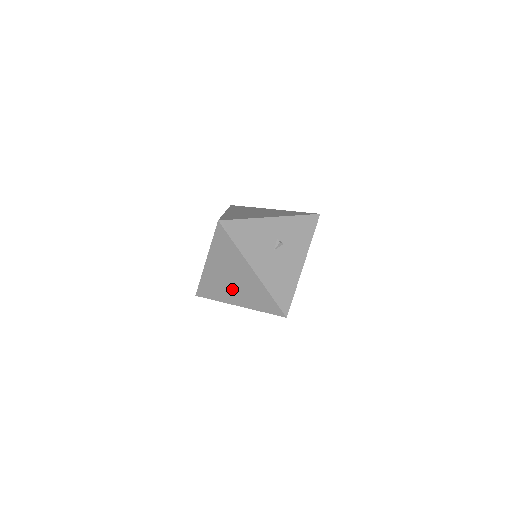
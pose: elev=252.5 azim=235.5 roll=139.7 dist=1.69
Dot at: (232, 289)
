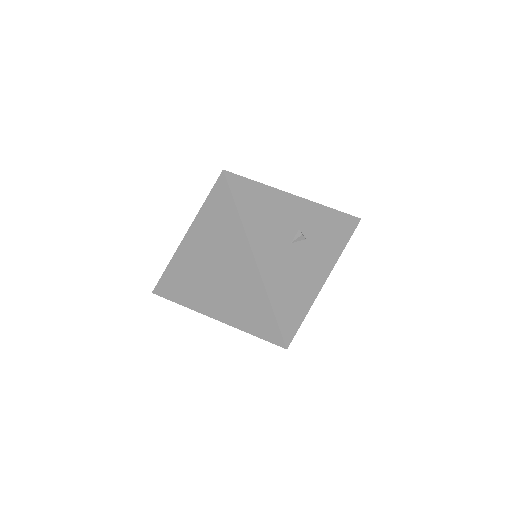
Dot at: (212, 288)
